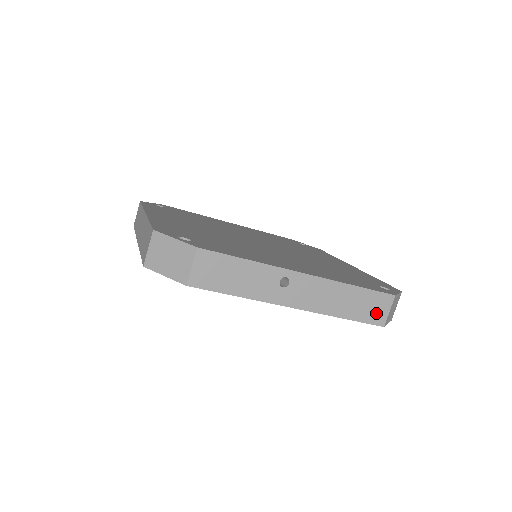
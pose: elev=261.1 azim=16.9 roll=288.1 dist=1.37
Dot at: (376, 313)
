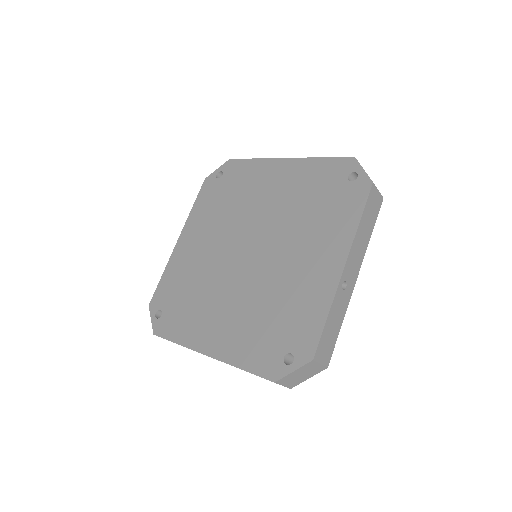
Dot at: (376, 204)
